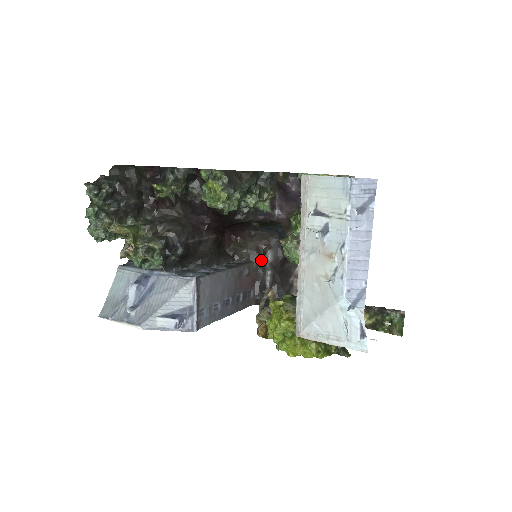
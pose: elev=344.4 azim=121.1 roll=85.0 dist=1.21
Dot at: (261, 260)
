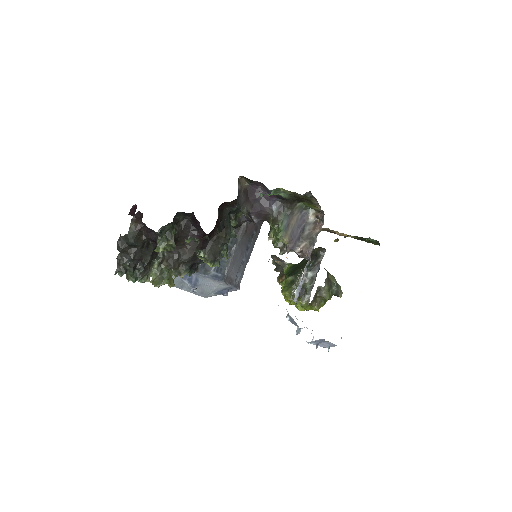
Dot at: occluded
